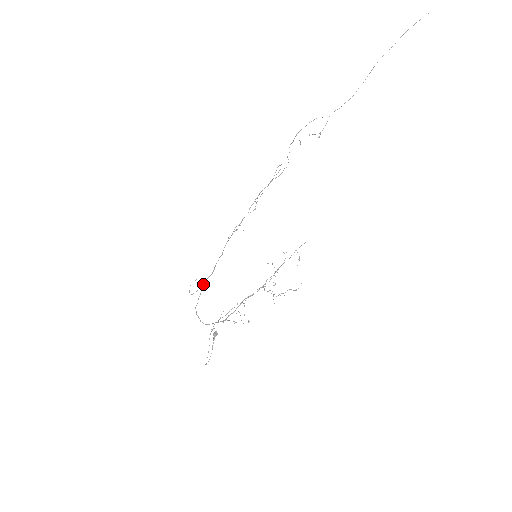
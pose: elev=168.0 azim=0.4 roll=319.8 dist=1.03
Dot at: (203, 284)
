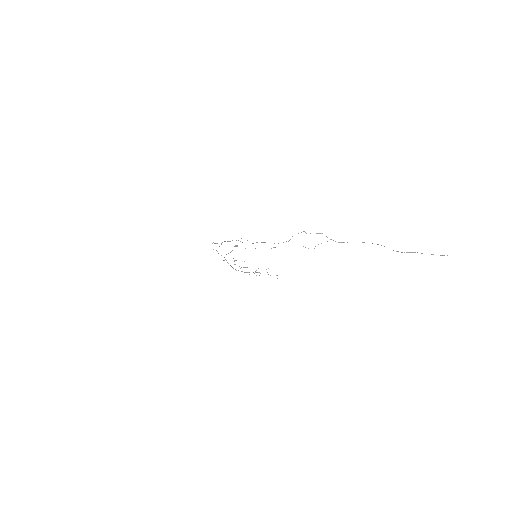
Dot at: occluded
